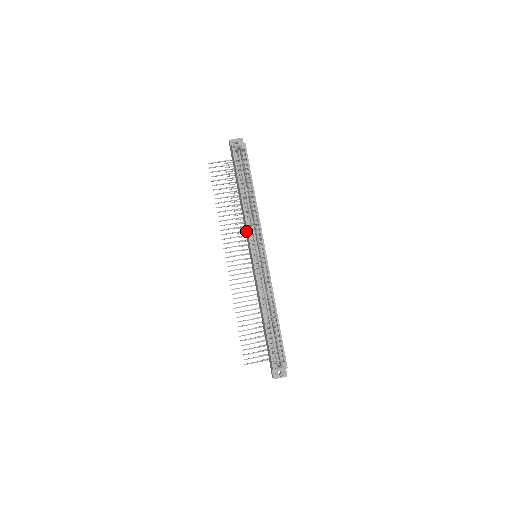
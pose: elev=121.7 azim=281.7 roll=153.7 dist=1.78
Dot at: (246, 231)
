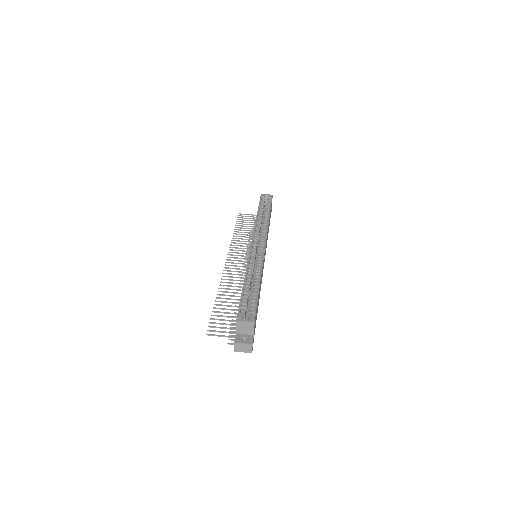
Dot at: occluded
